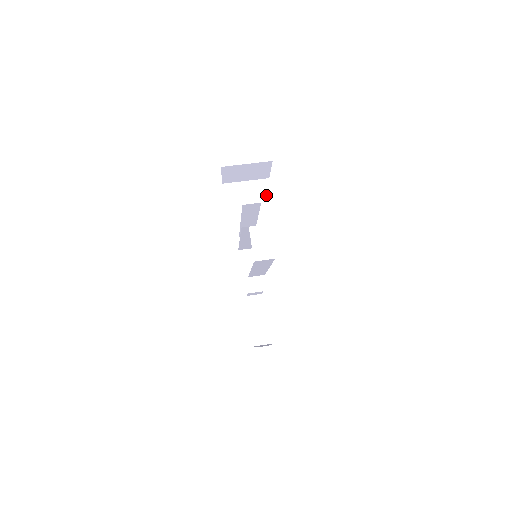
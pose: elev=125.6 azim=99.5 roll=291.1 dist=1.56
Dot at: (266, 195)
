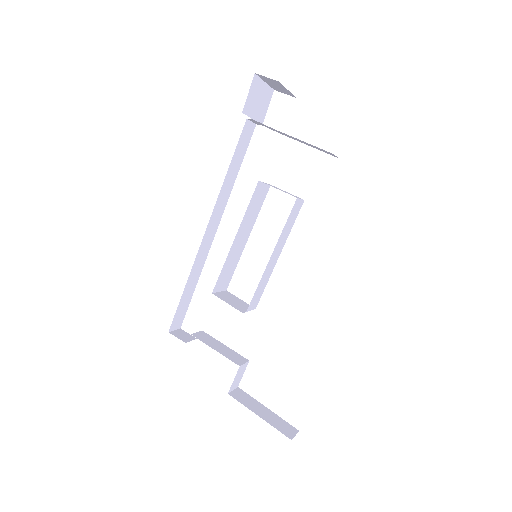
Dot at: (274, 130)
